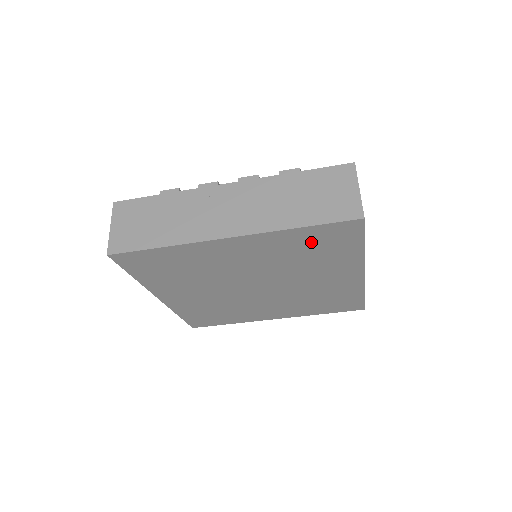
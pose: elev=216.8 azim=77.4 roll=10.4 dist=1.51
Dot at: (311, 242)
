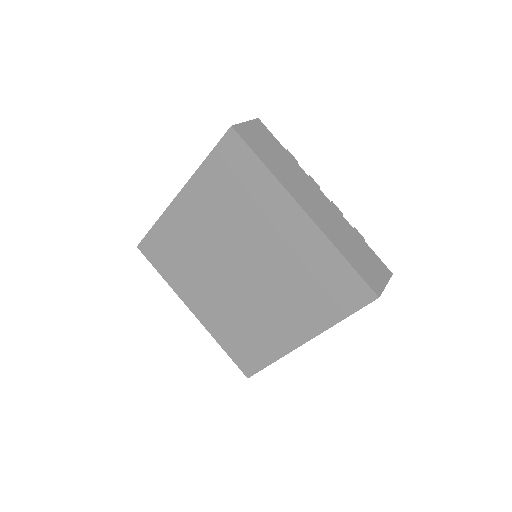
Dot at: (225, 176)
